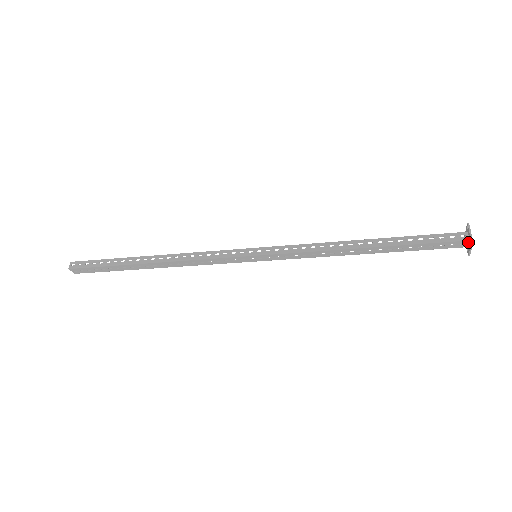
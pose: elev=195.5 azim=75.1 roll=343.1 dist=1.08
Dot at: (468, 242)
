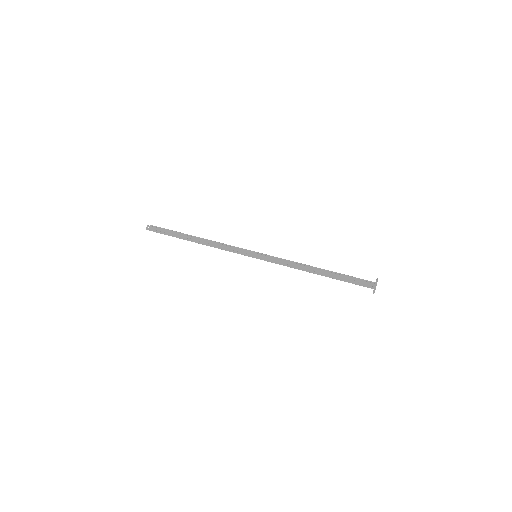
Dot at: occluded
